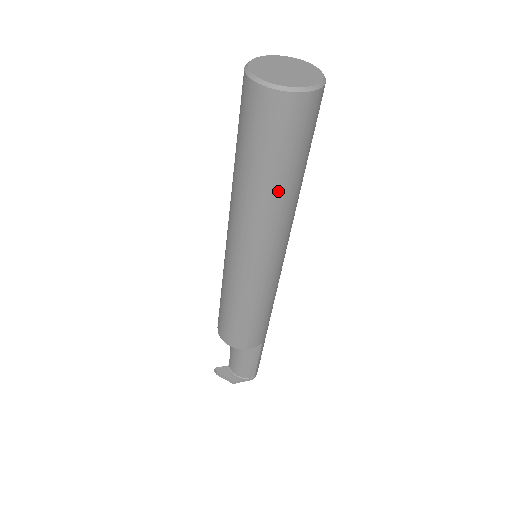
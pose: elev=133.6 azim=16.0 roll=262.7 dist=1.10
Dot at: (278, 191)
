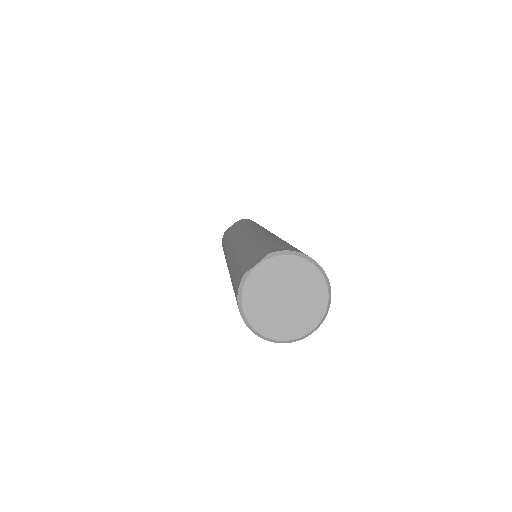
Dot at: occluded
